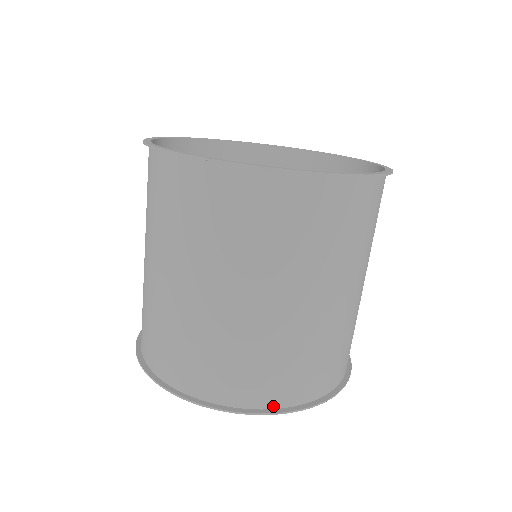
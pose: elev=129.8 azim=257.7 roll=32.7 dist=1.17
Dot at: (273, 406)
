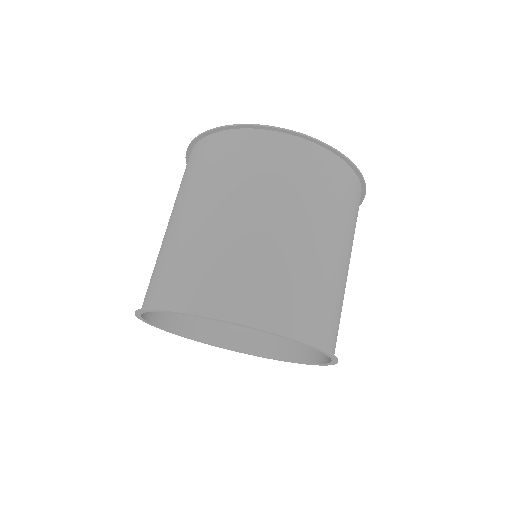
Dot at: (195, 311)
